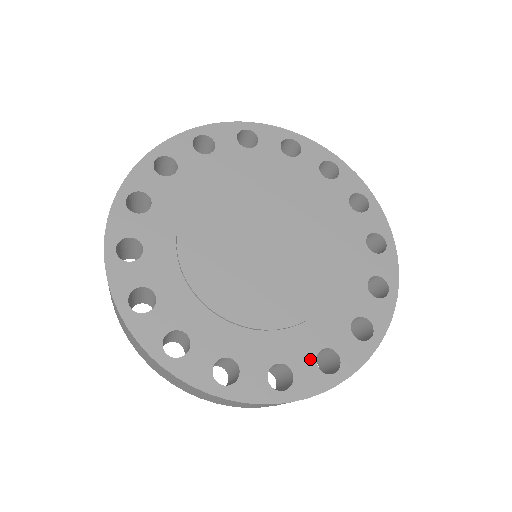
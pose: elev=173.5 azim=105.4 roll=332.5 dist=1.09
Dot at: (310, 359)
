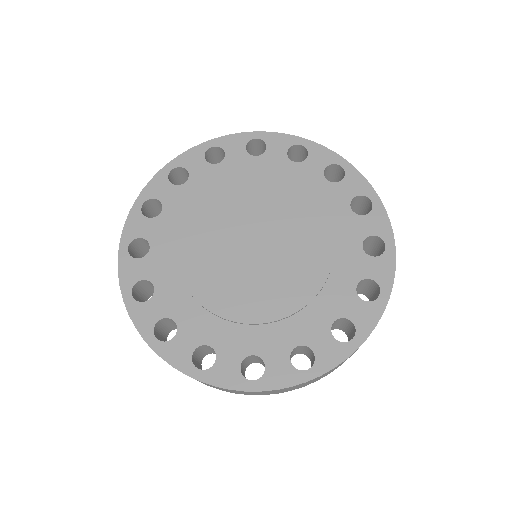
Dot at: (284, 354)
